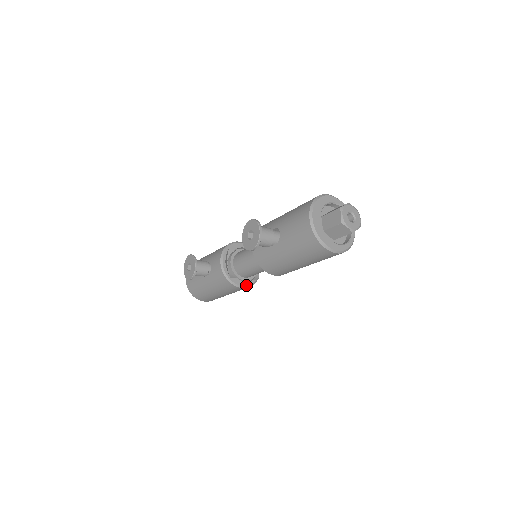
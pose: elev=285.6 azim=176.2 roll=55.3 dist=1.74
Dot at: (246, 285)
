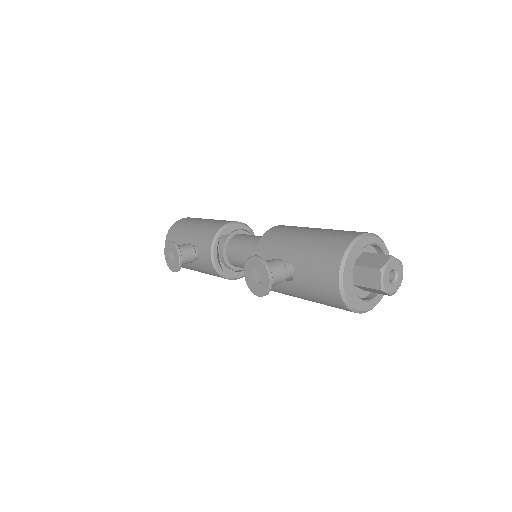
Dot at: (242, 275)
